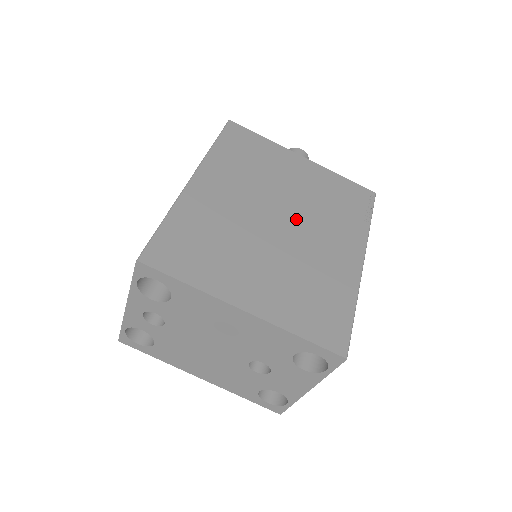
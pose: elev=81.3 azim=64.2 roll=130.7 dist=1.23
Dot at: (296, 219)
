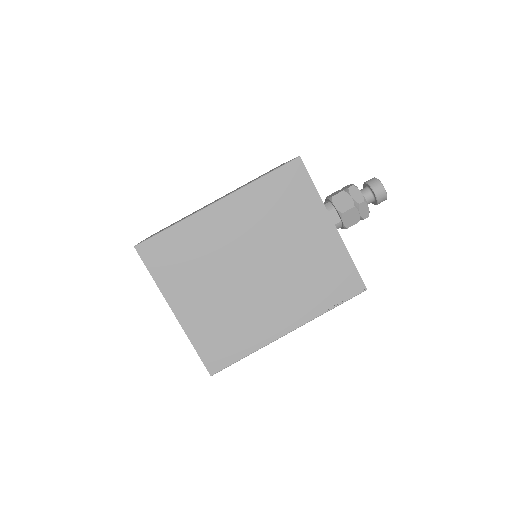
Dot at: (269, 275)
